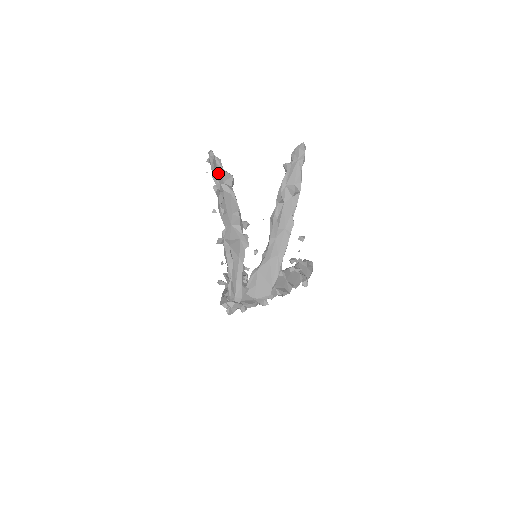
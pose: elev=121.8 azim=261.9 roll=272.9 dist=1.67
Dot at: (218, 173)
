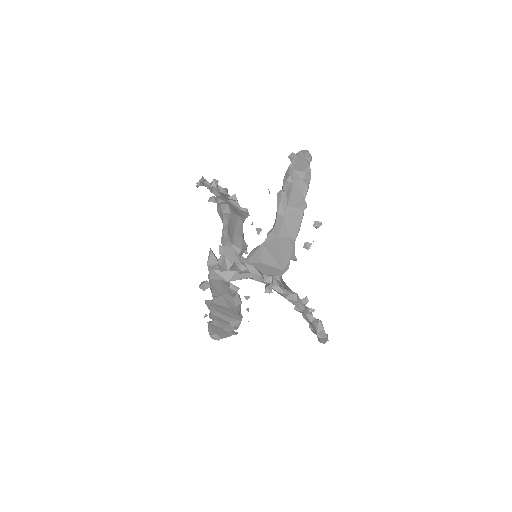
Dot at: occluded
